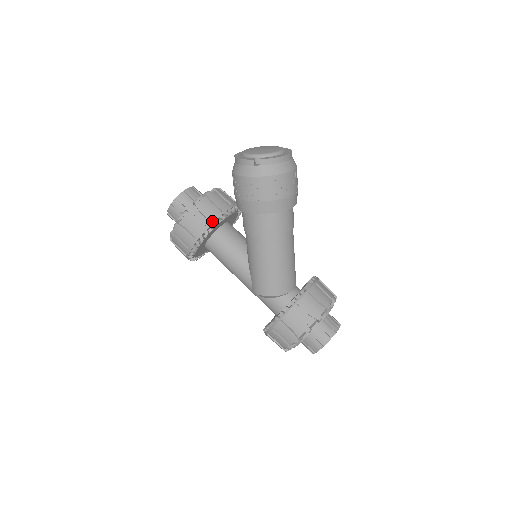
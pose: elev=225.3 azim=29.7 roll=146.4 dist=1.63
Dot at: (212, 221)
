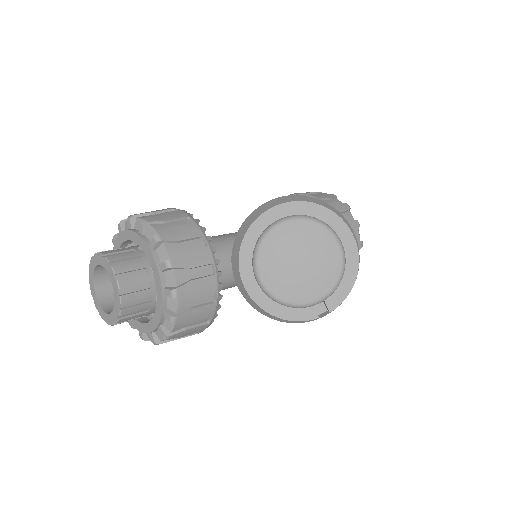
Dot at: (214, 315)
